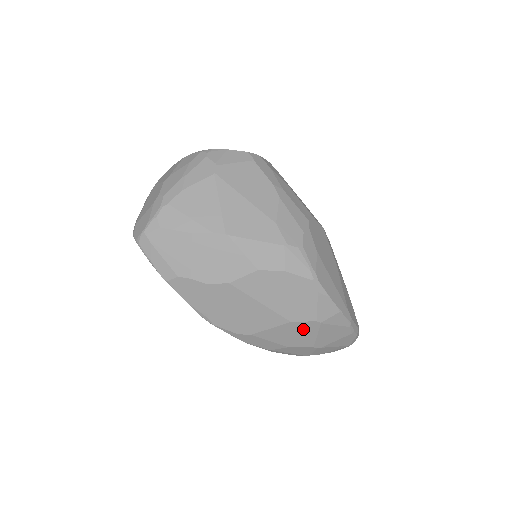
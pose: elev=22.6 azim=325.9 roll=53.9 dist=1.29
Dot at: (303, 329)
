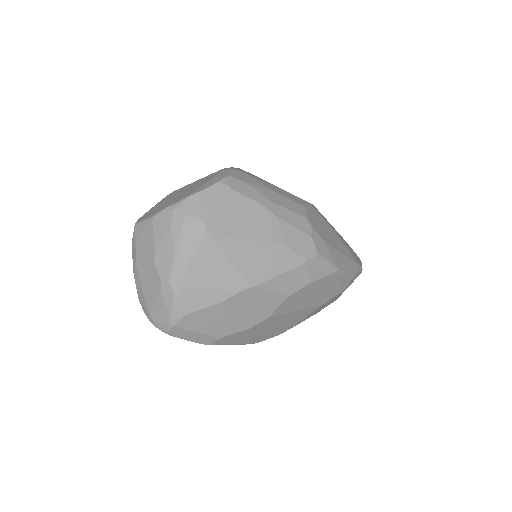
Dot at: (330, 301)
